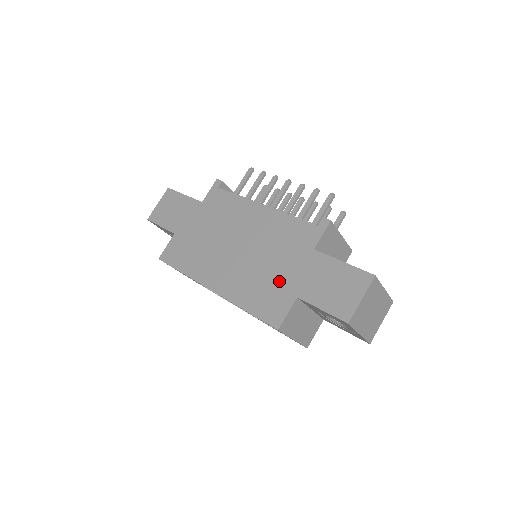
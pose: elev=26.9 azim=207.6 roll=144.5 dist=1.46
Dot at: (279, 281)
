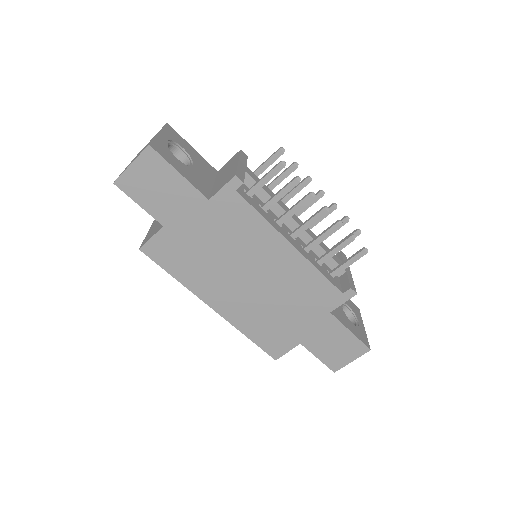
Dot at: (288, 326)
